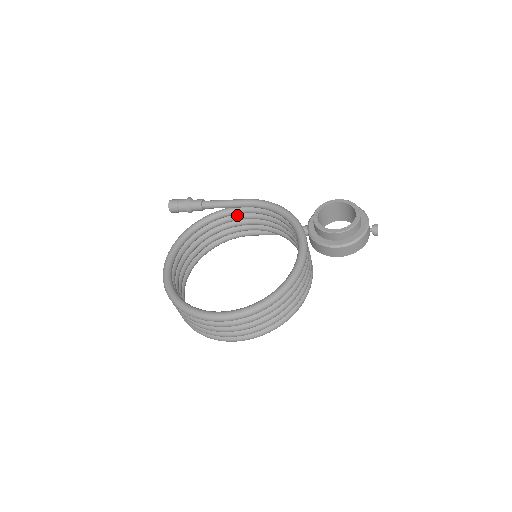
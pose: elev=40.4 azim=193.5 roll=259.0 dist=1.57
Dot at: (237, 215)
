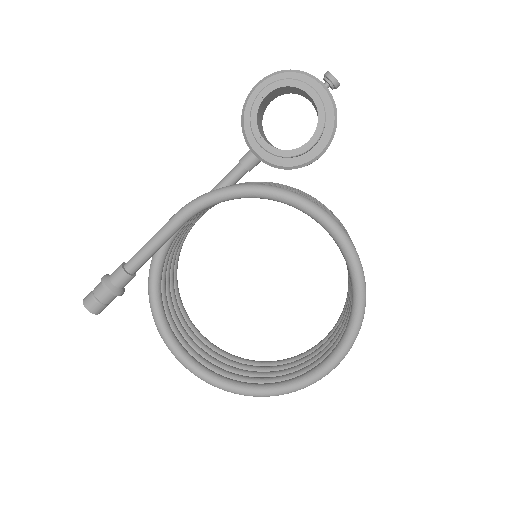
Dot at: occluded
